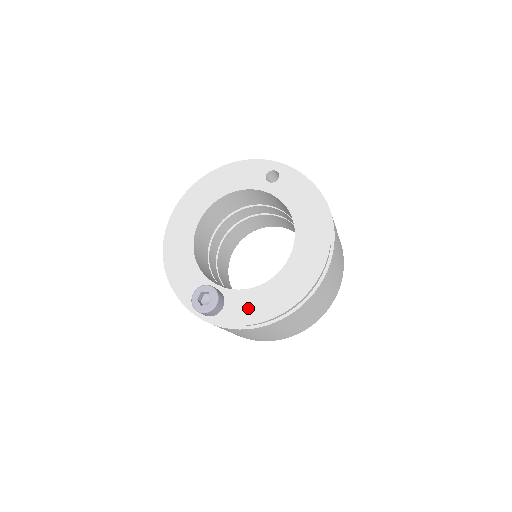
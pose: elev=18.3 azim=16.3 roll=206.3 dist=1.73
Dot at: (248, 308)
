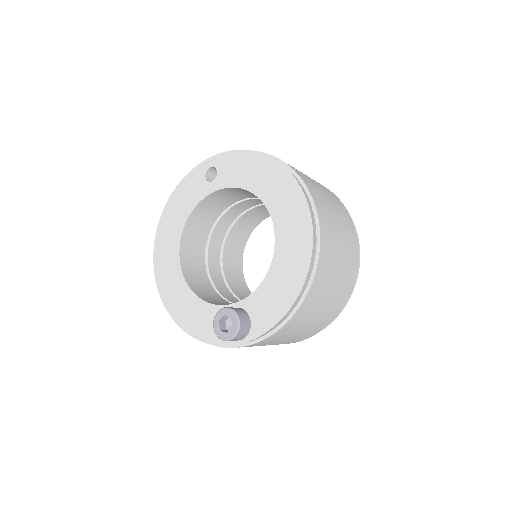
Dot at: (272, 302)
